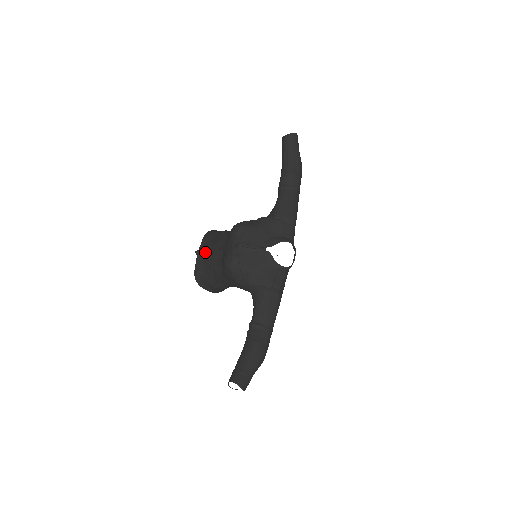
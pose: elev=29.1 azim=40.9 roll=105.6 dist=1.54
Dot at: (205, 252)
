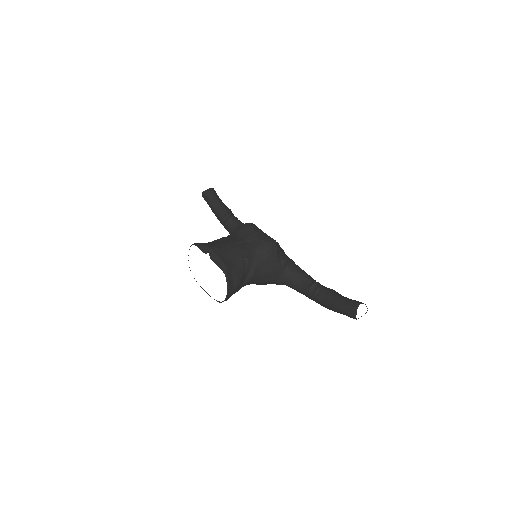
Dot at: (224, 248)
